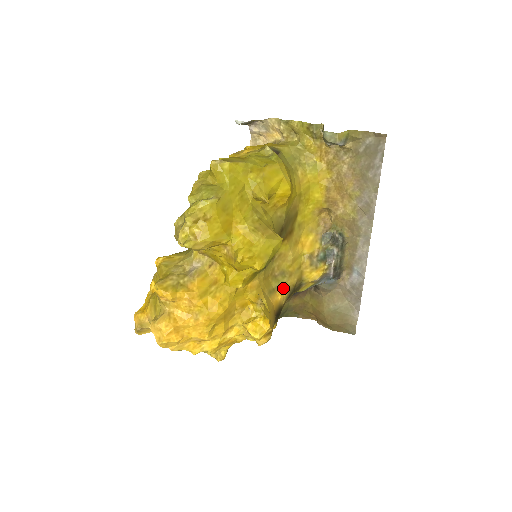
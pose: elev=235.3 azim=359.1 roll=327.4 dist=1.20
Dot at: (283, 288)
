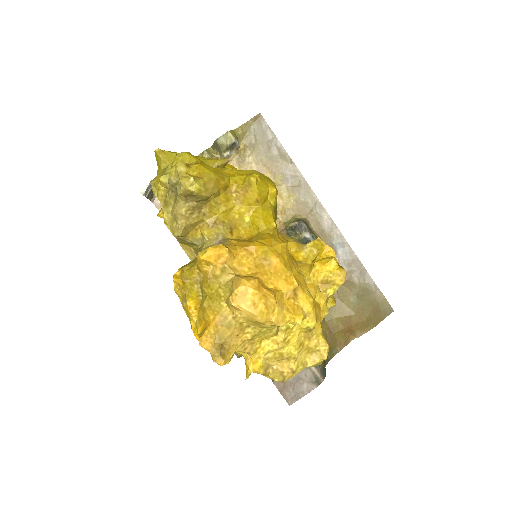
Dot at: occluded
